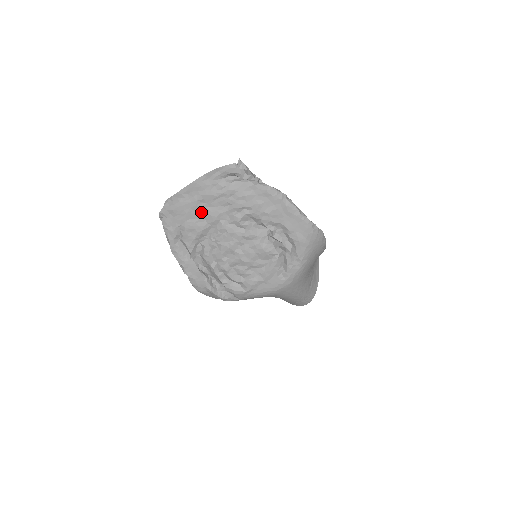
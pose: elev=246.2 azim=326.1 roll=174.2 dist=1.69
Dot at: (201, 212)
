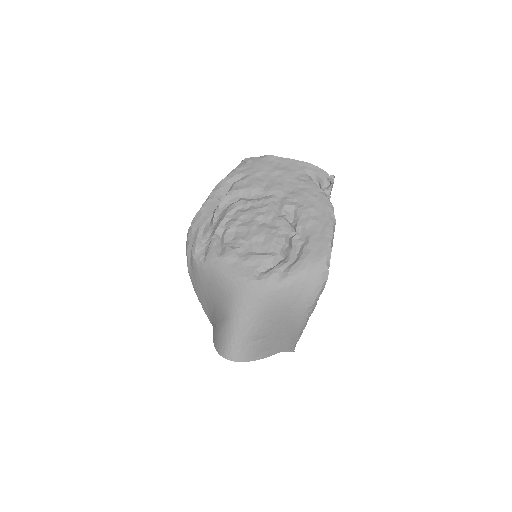
Dot at: (270, 179)
